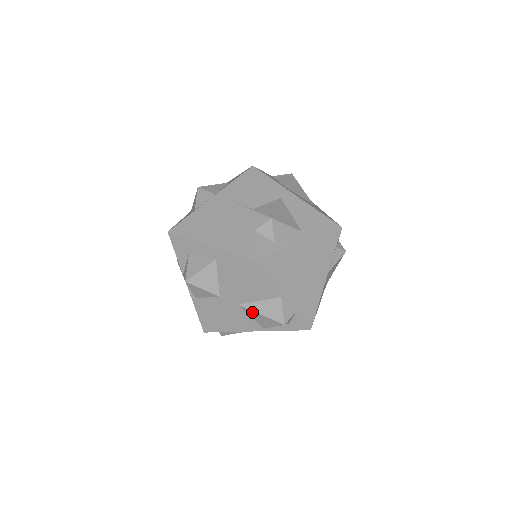
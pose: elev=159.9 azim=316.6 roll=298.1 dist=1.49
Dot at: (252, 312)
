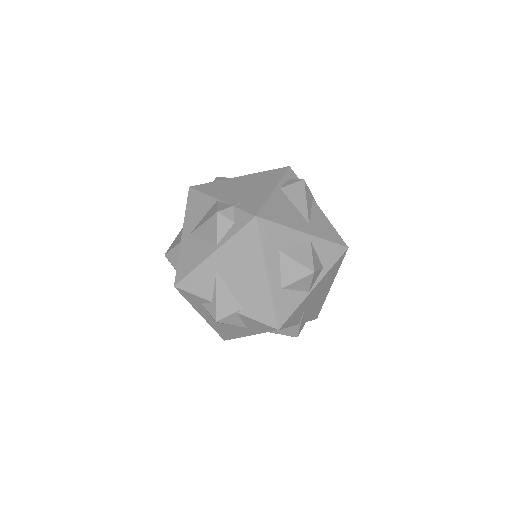
Dot at: (199, 230)
